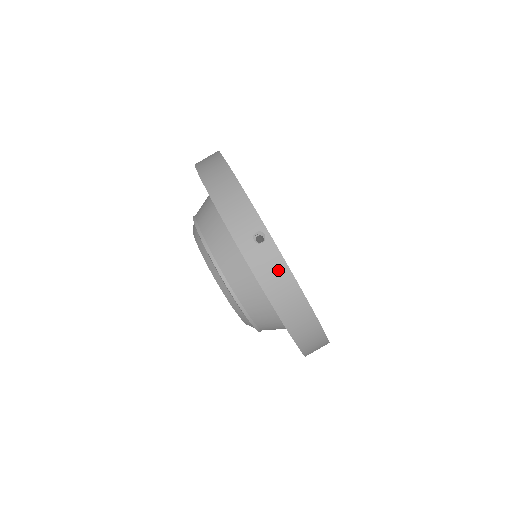
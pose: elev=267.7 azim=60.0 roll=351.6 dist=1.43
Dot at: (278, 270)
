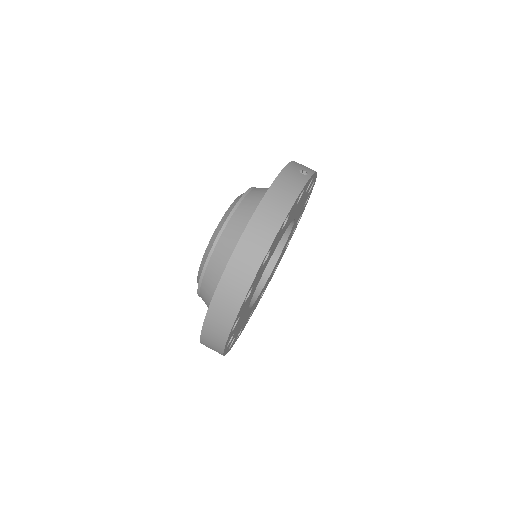
Dot at: (295, 185)
